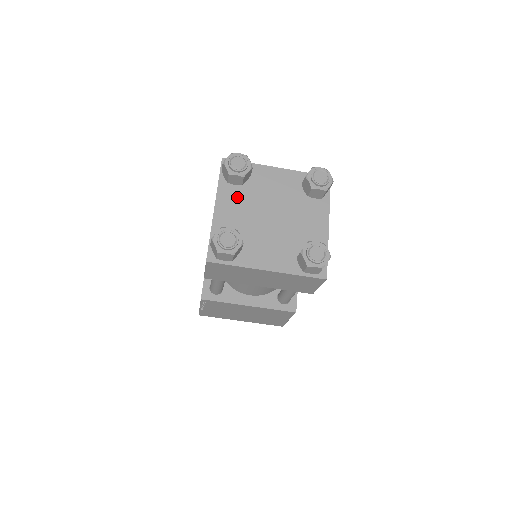
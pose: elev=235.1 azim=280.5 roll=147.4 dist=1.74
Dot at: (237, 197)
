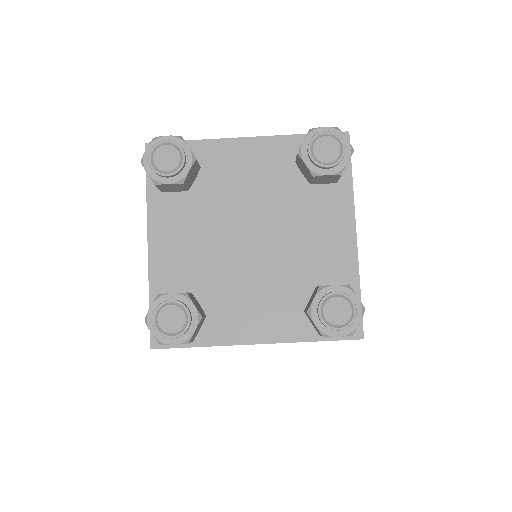
Dot at: (183, 215)
